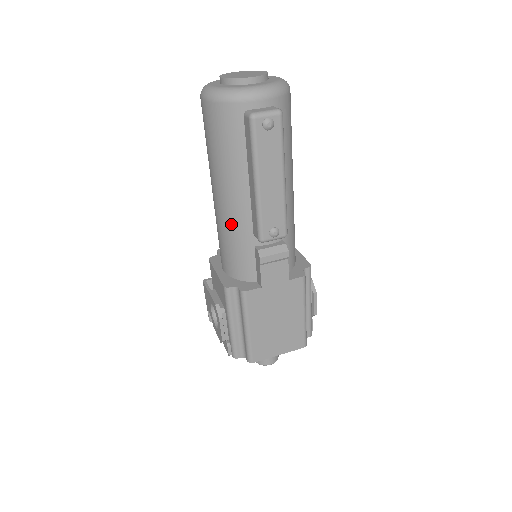
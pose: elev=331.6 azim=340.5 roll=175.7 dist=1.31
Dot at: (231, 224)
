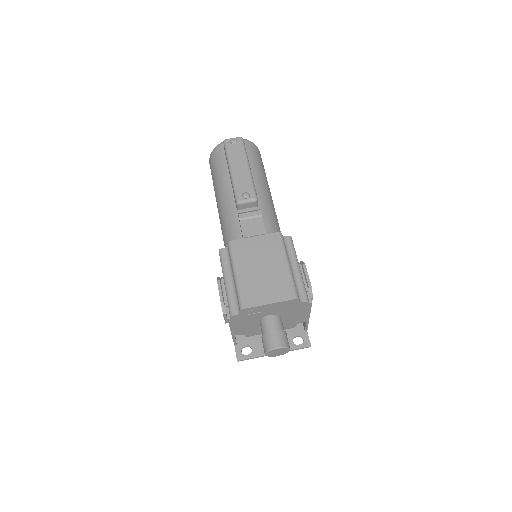
Dot at: (224, 212)
